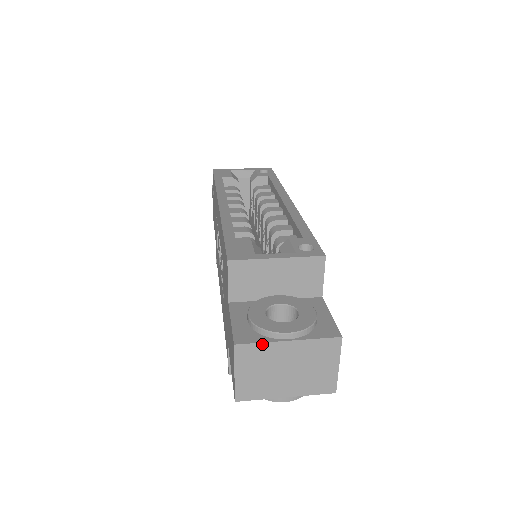
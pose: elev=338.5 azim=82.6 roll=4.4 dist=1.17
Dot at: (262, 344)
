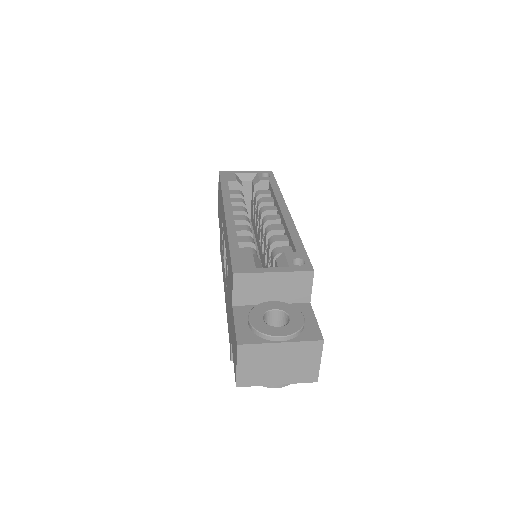
Dot at: (259, 345)
